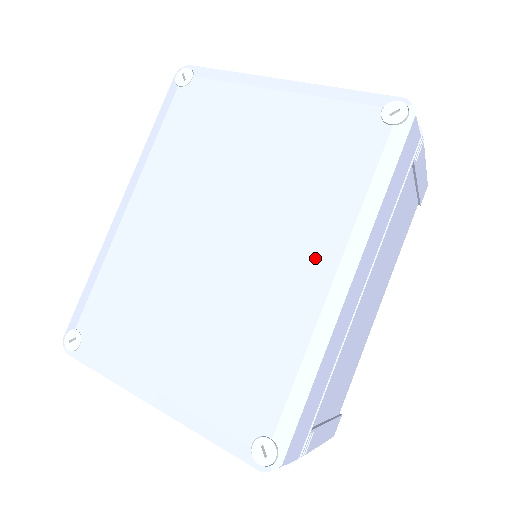
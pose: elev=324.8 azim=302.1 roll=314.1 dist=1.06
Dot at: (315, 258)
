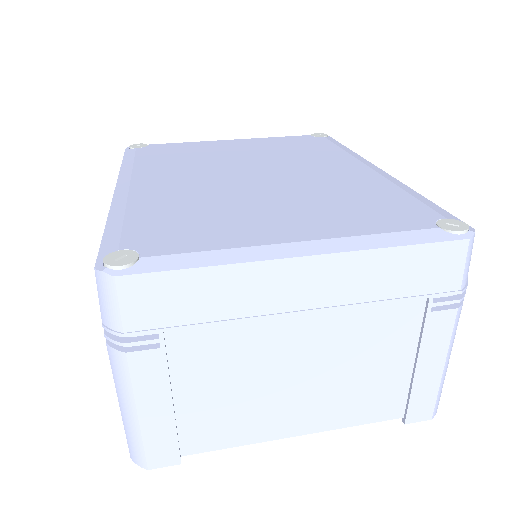
Dot at: (345, 165)
